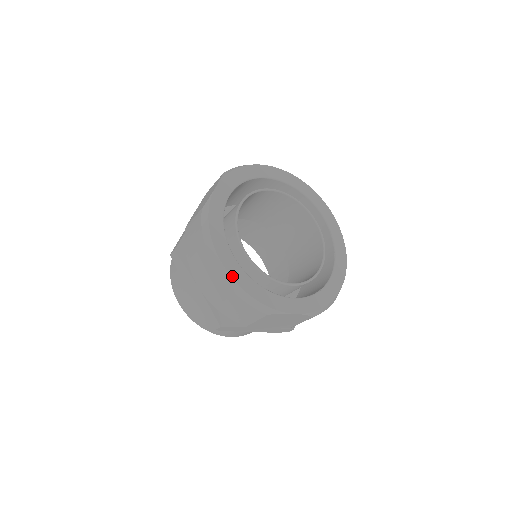
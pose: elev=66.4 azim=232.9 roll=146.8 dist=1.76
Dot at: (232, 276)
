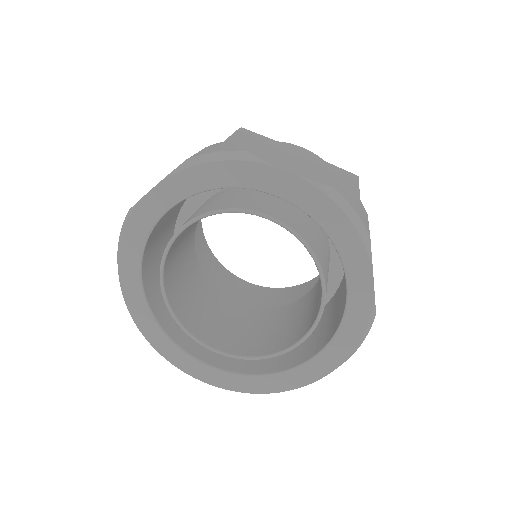
Dot at: (219, 386)
